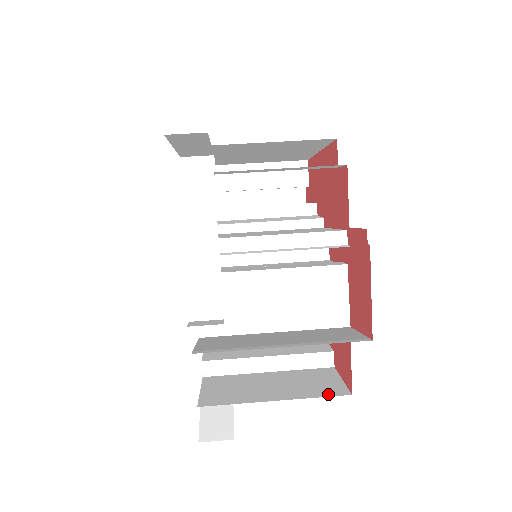
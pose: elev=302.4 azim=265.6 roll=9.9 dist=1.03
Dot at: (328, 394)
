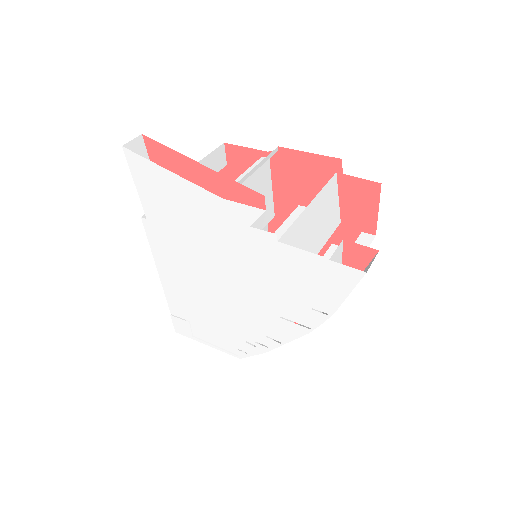
Dot at: occluded
